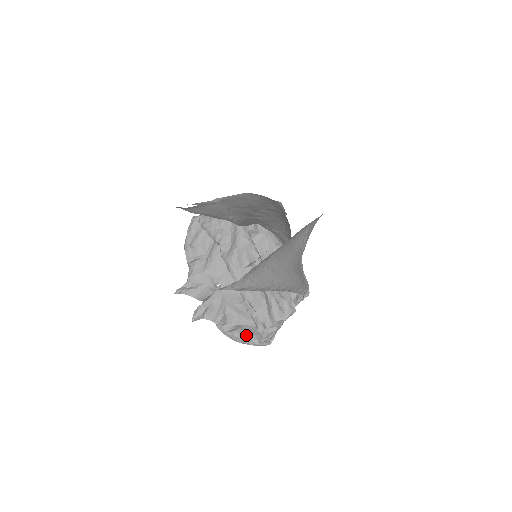
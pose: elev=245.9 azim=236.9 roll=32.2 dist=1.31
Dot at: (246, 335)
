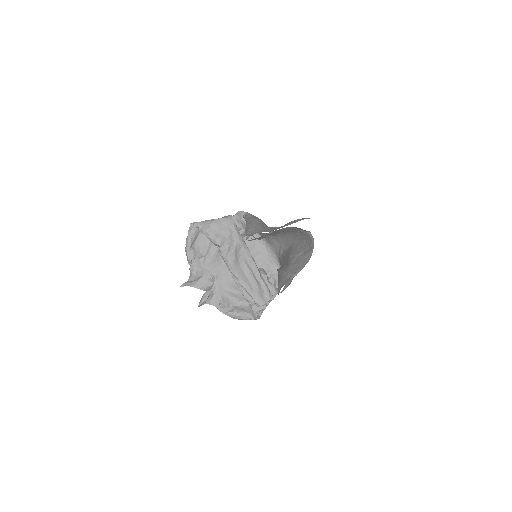
Dot at: (243, 313)
